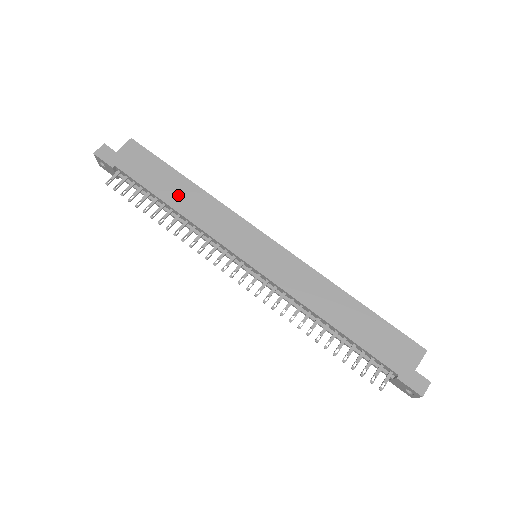
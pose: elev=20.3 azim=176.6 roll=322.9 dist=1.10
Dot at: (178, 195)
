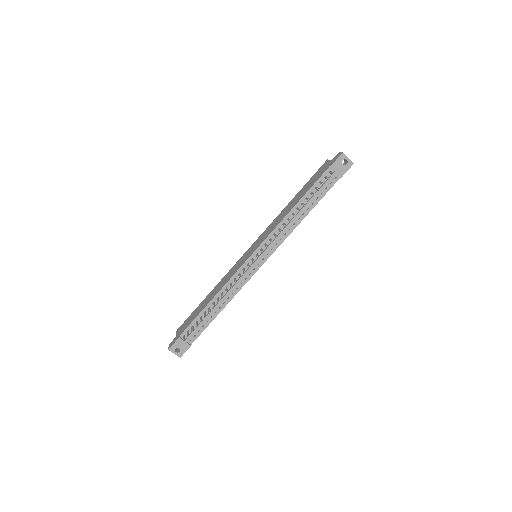
Dot at: (209, 299)
